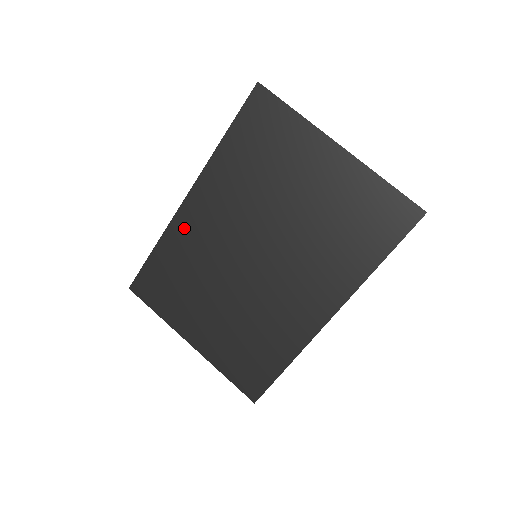
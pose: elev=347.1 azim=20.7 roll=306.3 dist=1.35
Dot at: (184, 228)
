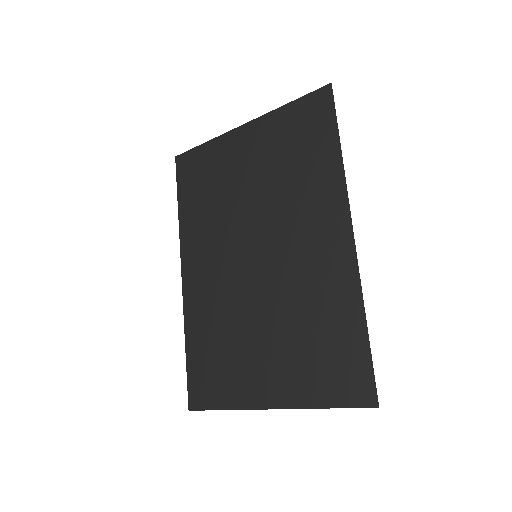
Dot at: (195, 300)
